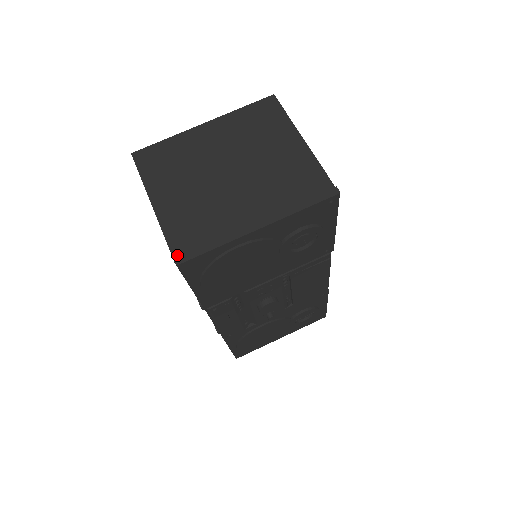
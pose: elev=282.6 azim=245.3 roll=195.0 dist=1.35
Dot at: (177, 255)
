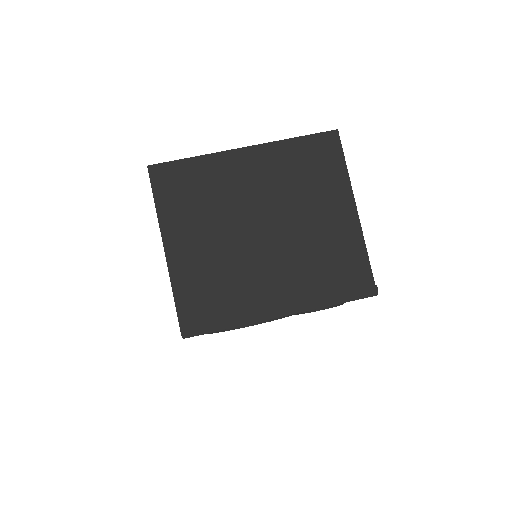
Dot at: (185, 325)
